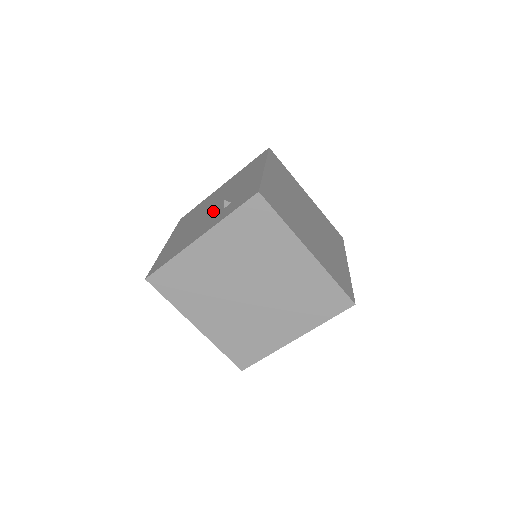
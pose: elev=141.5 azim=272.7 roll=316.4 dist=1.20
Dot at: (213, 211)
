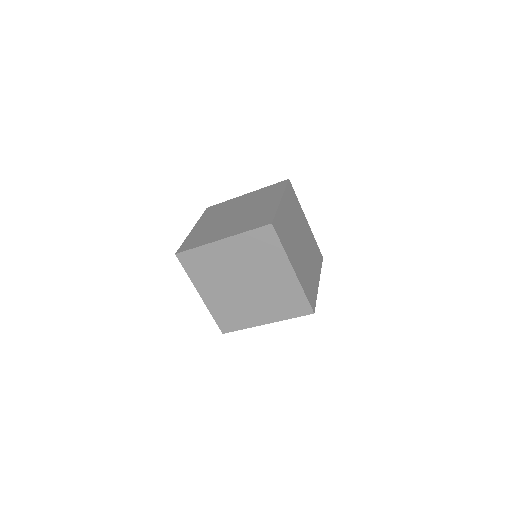
Dot at: occluded
